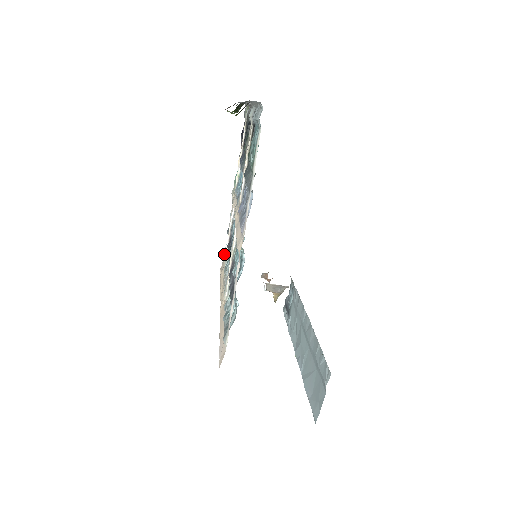
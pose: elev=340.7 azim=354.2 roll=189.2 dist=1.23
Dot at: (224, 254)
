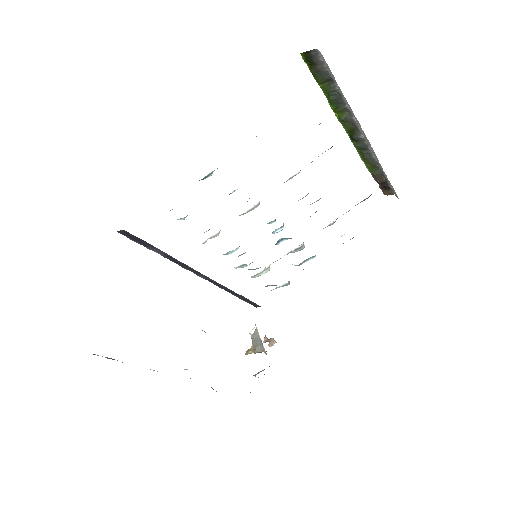
Dot at: occluded
